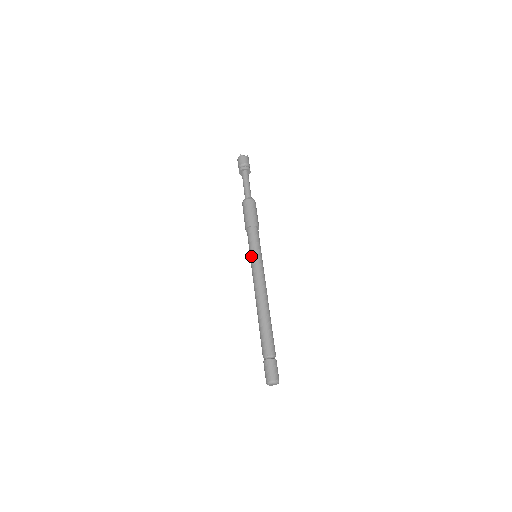
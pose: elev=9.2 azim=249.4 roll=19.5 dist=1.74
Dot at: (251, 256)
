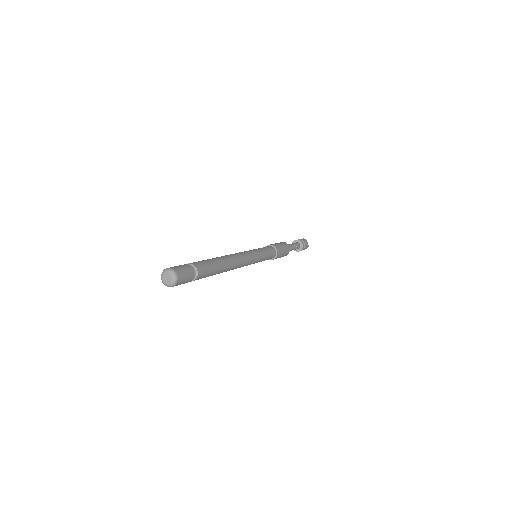
Dot at: occluded
